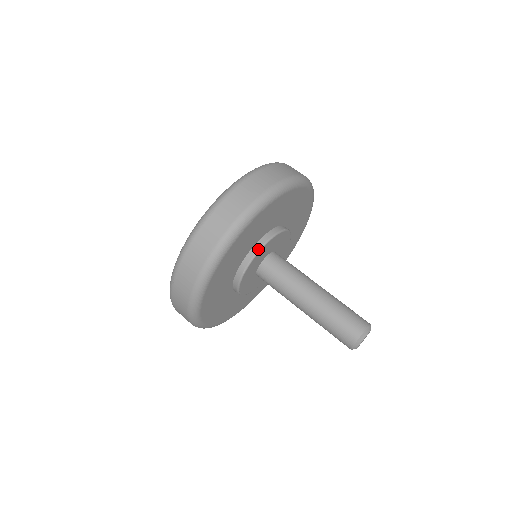
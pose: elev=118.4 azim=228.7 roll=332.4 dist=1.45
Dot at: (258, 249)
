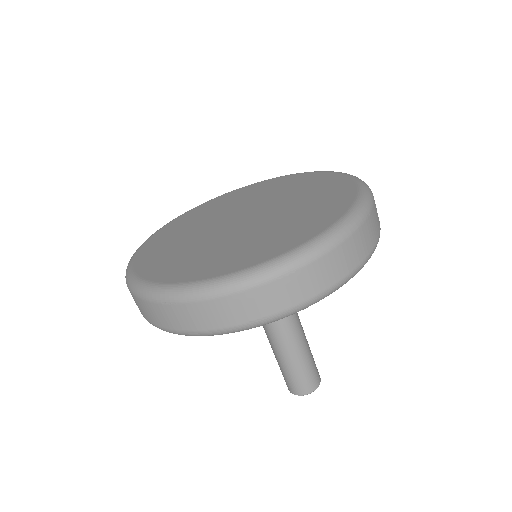
Dot at: occluded
